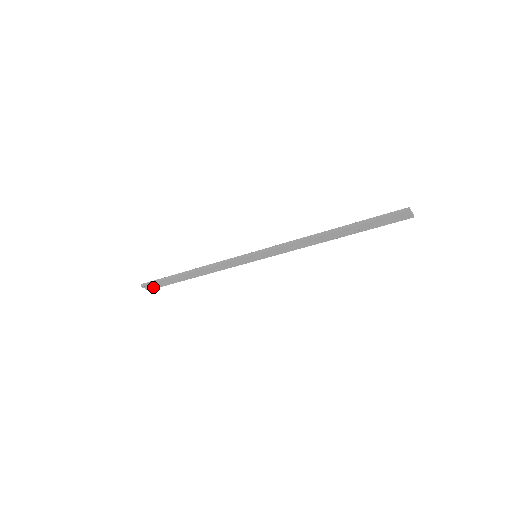
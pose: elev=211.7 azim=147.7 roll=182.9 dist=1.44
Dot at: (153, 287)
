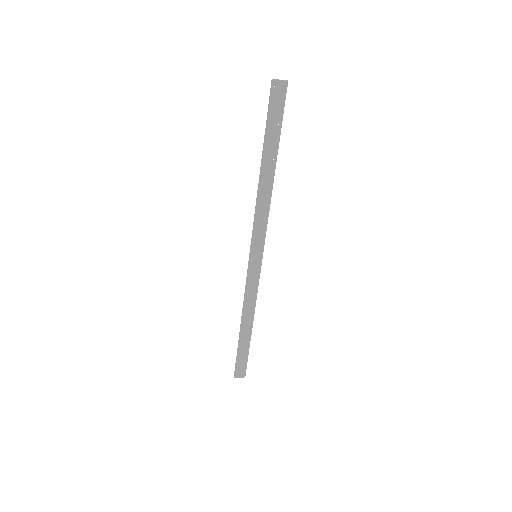
Dot at: (243, 370)
